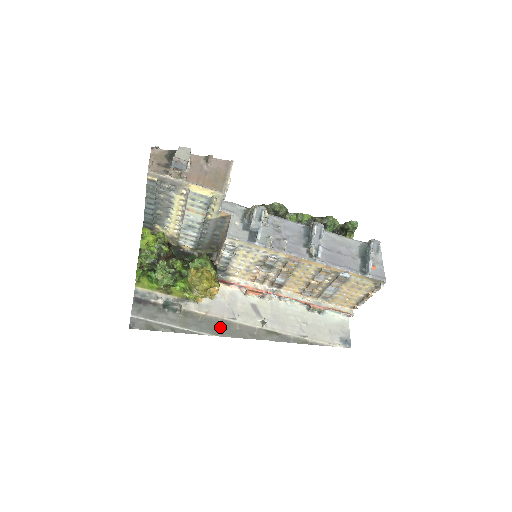
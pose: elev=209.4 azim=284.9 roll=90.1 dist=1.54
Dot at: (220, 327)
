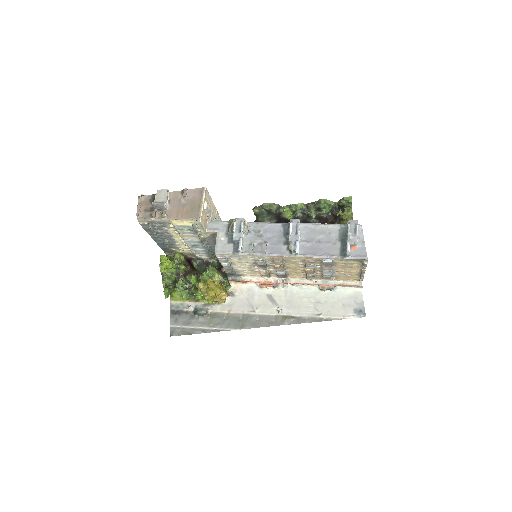
Dot at: (242, 321)
